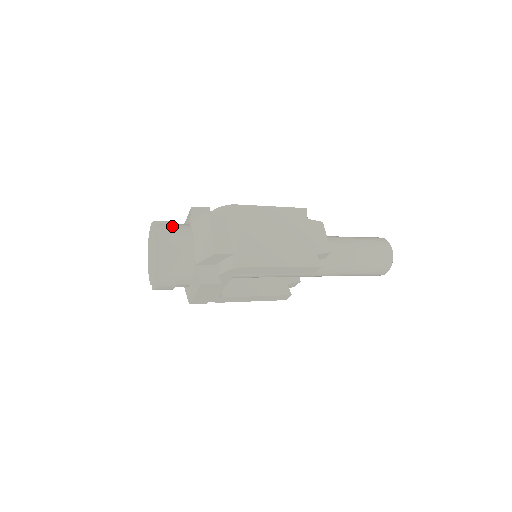
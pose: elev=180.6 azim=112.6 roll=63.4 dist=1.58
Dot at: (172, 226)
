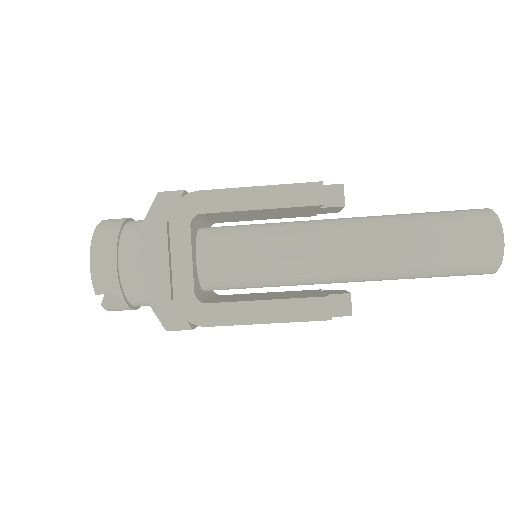
Dot at: occluded
